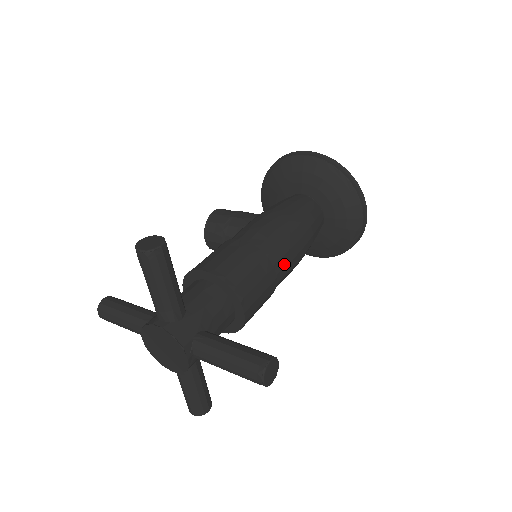
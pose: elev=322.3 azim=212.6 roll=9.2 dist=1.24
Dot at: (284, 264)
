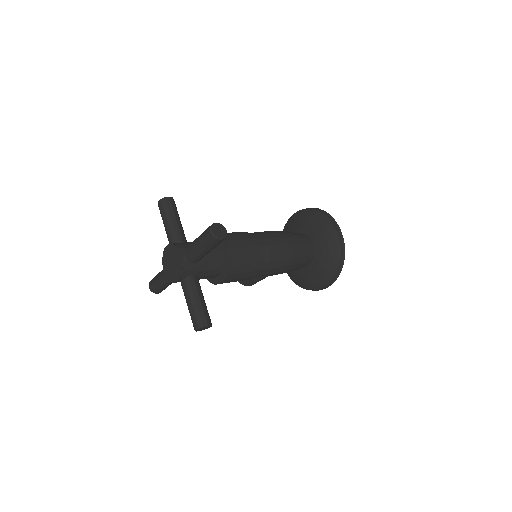
Dot at: (267, 244)
